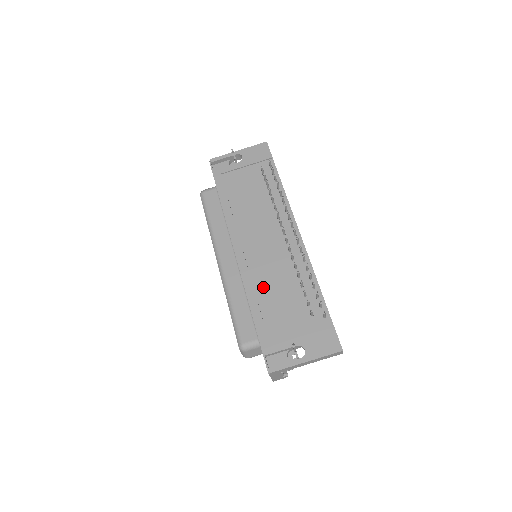
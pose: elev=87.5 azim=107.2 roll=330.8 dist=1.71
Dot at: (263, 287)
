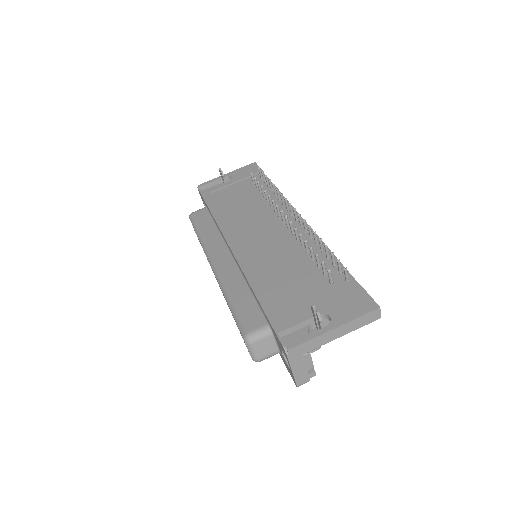
Dot at: (266, 270)
